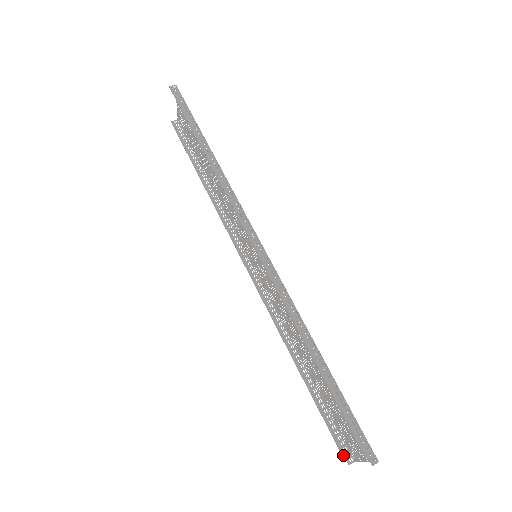
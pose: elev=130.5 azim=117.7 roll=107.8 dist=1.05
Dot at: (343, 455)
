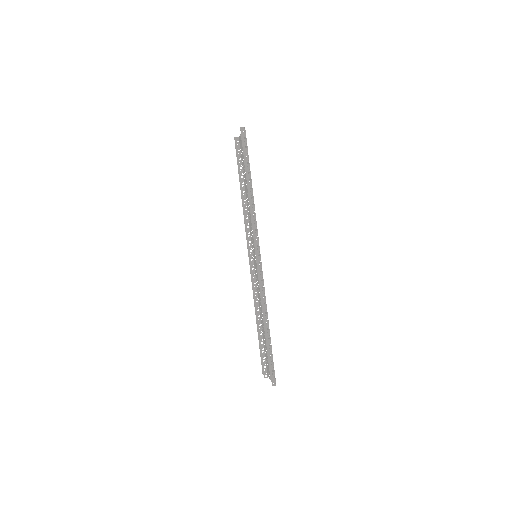
Dot at: (263, 373)
